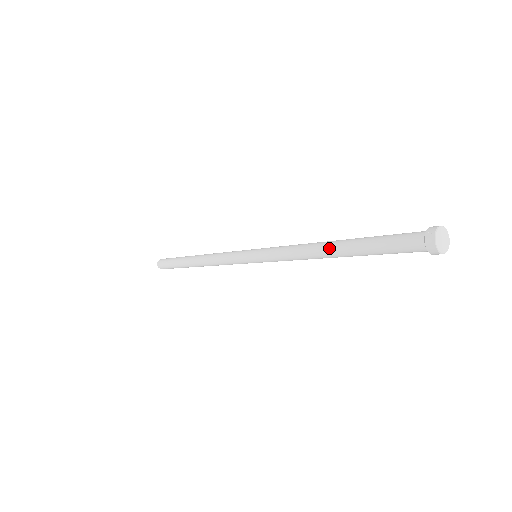
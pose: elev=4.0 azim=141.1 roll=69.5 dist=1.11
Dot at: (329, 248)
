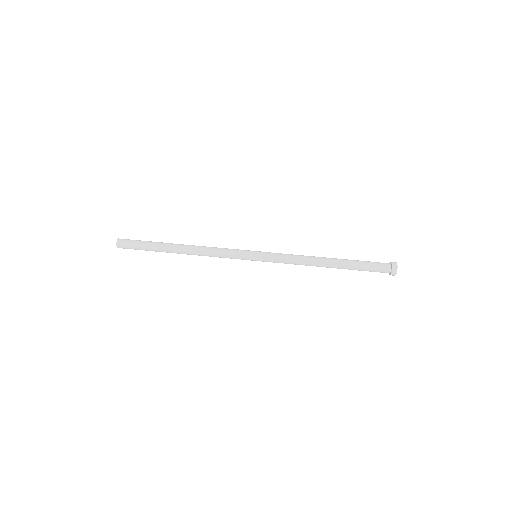
Dot at: (329, 263)
